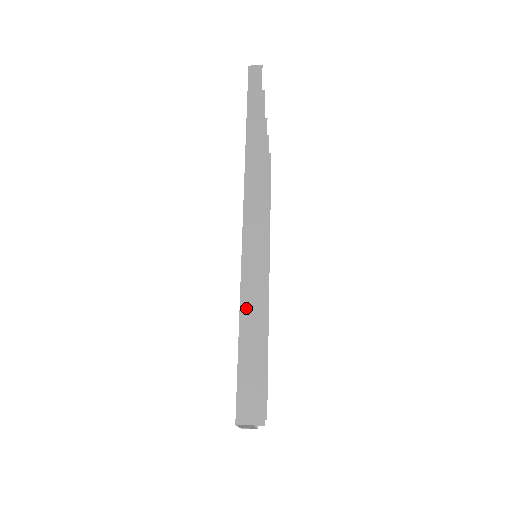
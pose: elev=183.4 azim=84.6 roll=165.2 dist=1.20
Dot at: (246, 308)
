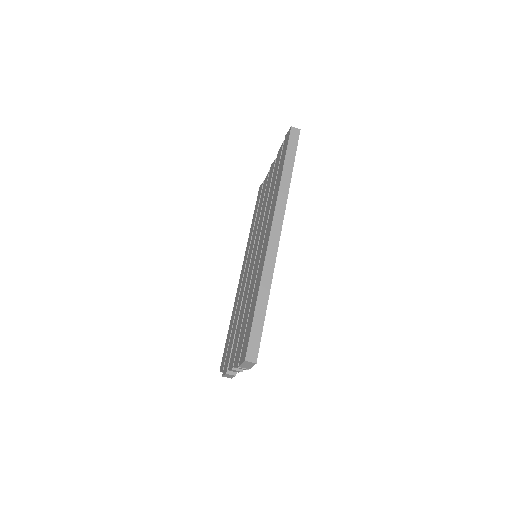
Dot at: (264, 288)
